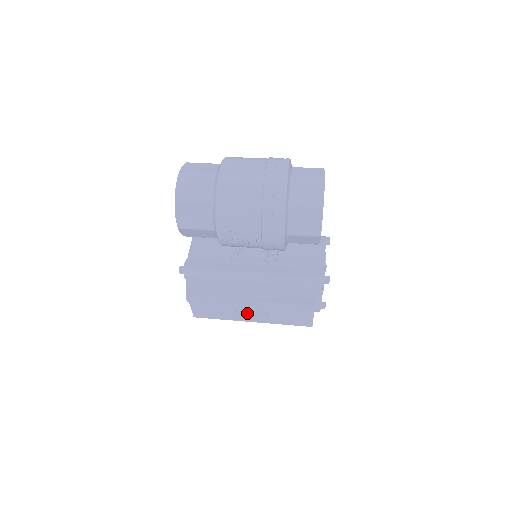
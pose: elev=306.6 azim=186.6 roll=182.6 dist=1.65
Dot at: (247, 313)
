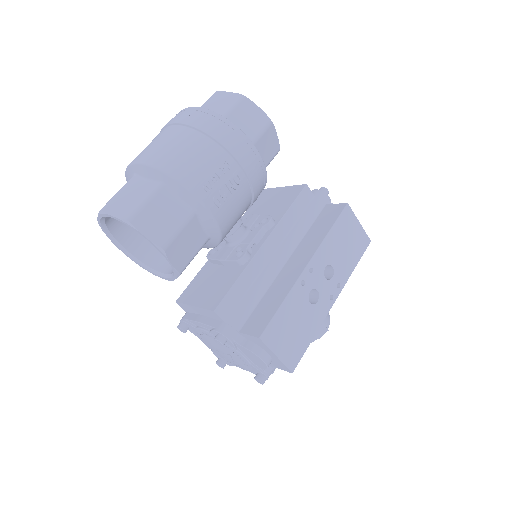
Dot at: (320, 292)
